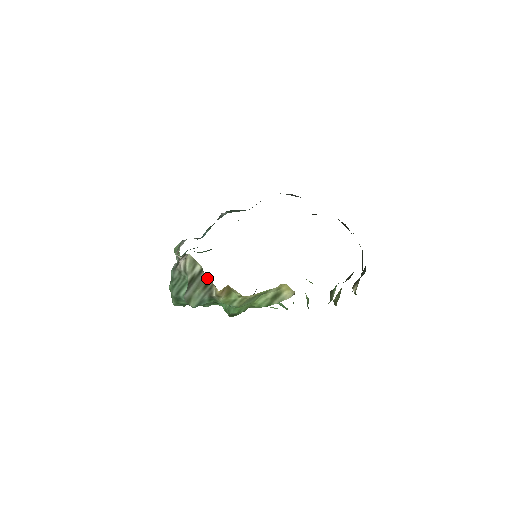
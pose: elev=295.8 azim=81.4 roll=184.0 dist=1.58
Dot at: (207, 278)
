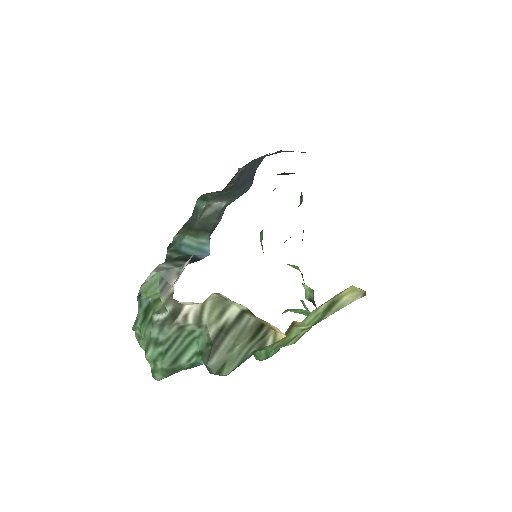
Dot at: (258, 322)
